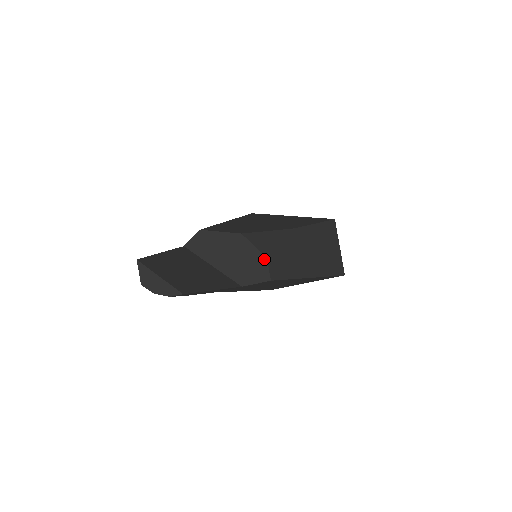
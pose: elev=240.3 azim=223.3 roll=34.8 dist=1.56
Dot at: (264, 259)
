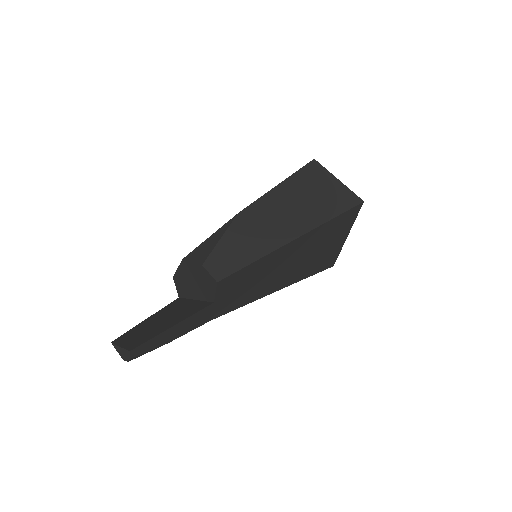
Dot at: (202, 268)
